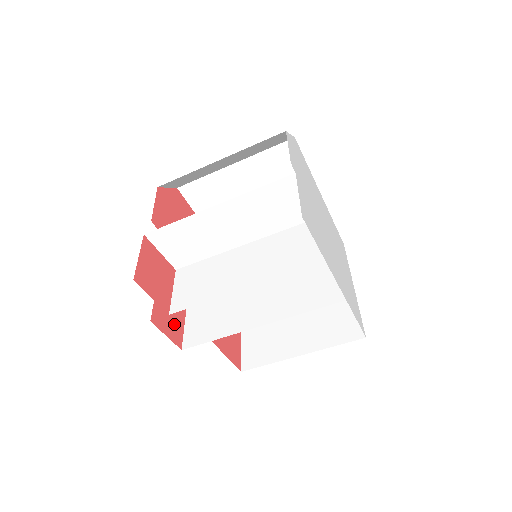
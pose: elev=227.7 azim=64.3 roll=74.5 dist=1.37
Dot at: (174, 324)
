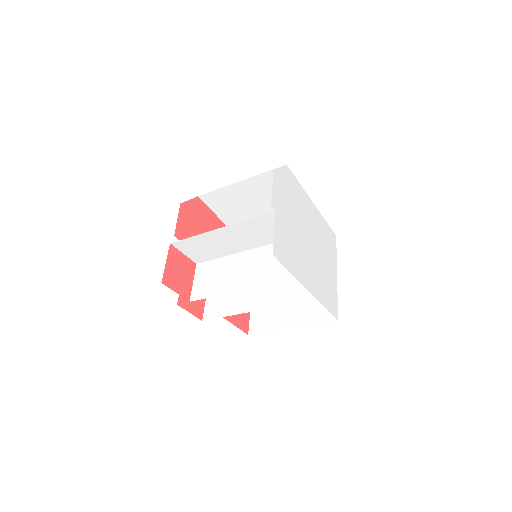
Dot at: (197, 302)
